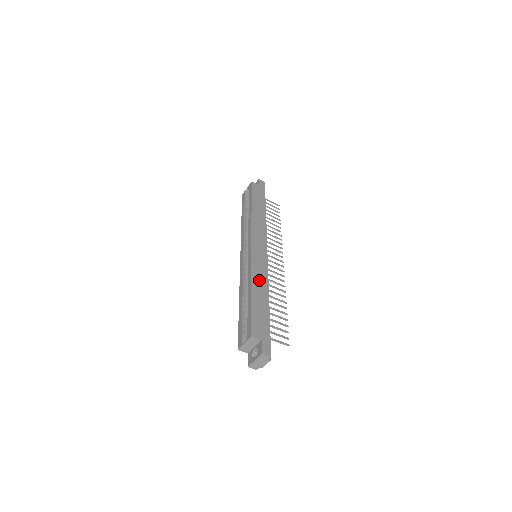
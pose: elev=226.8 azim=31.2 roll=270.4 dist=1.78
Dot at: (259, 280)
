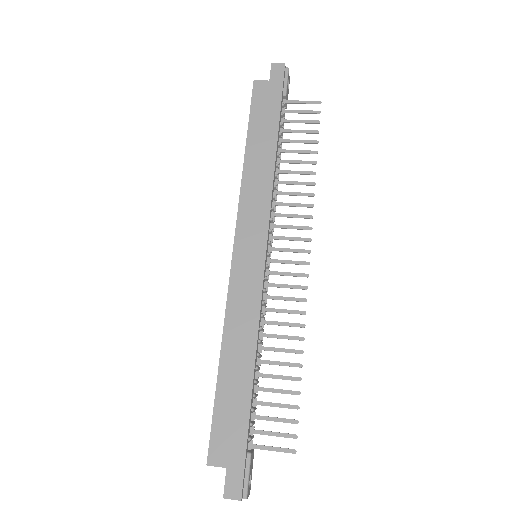
Dot at: (238, 330)
